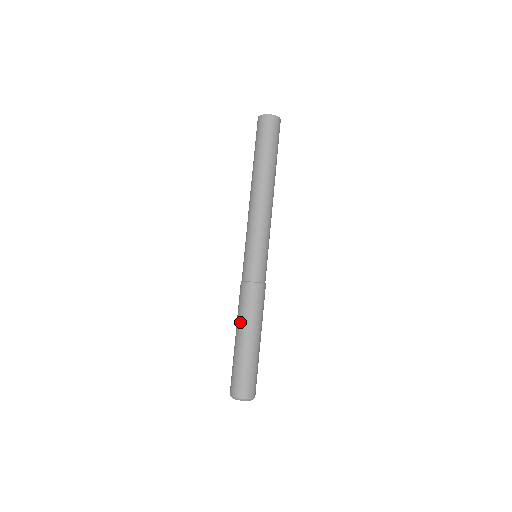
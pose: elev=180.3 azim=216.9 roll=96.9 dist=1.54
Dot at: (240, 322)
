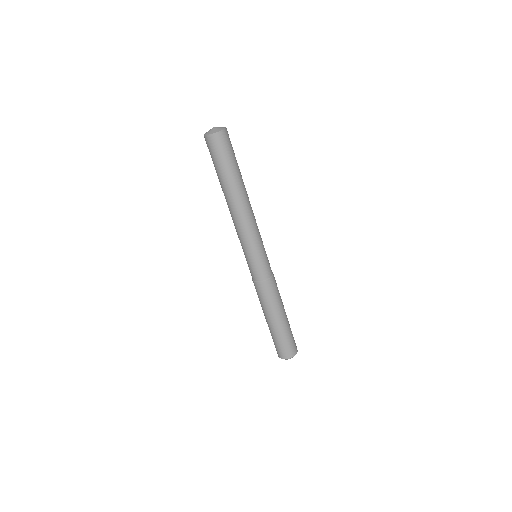
Dot at: (271, 311)
